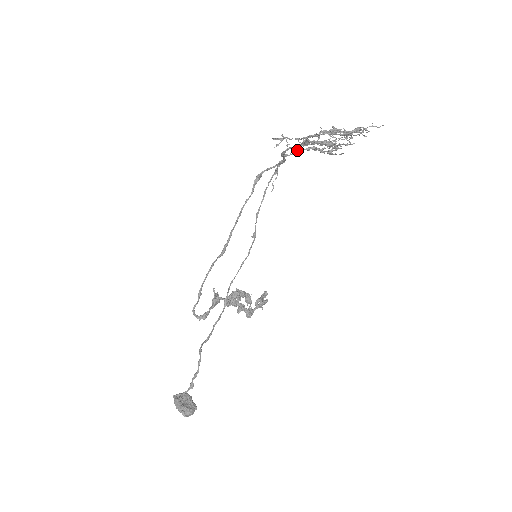
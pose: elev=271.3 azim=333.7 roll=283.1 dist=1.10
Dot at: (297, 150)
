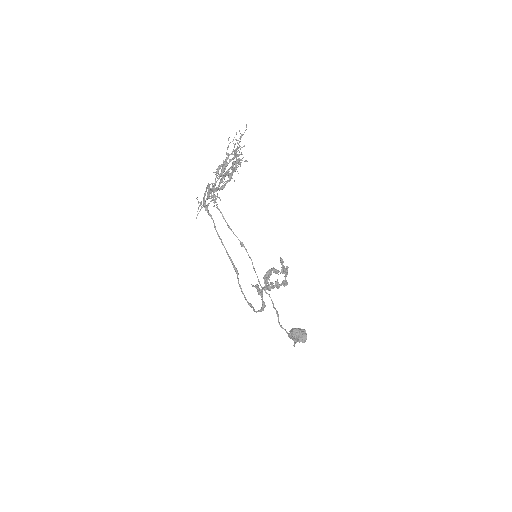
Dot at: occluded
